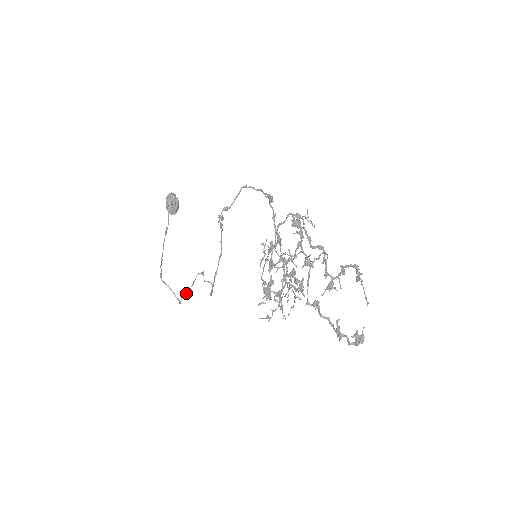
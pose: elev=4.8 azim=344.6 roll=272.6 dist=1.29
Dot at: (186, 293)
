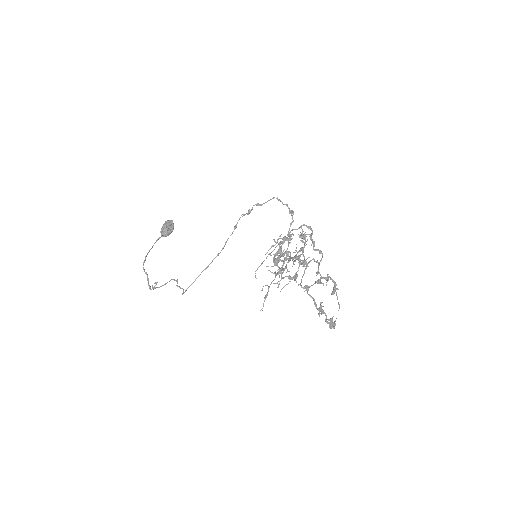
Dot at: occluded
